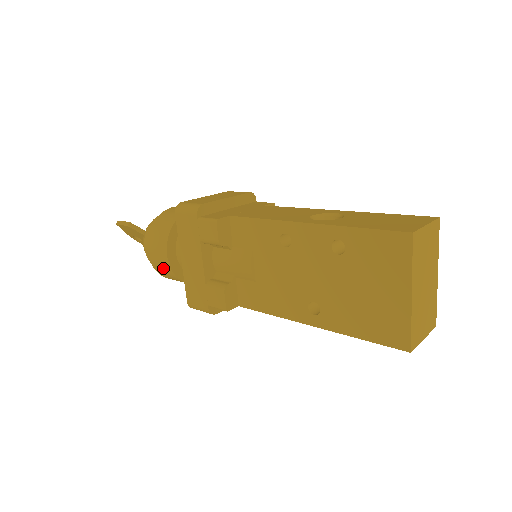
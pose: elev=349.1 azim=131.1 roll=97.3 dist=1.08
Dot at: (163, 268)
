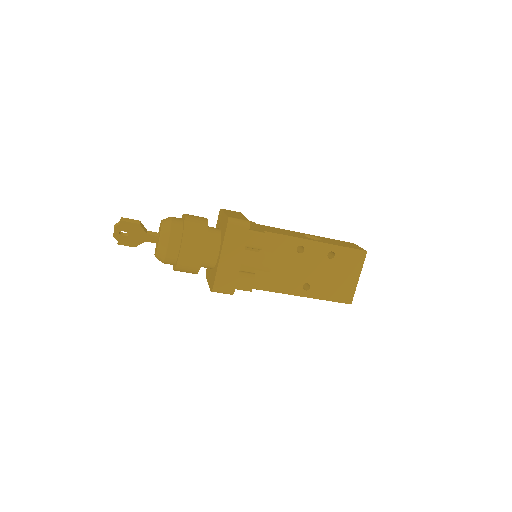
Dot at: (192, 262)
